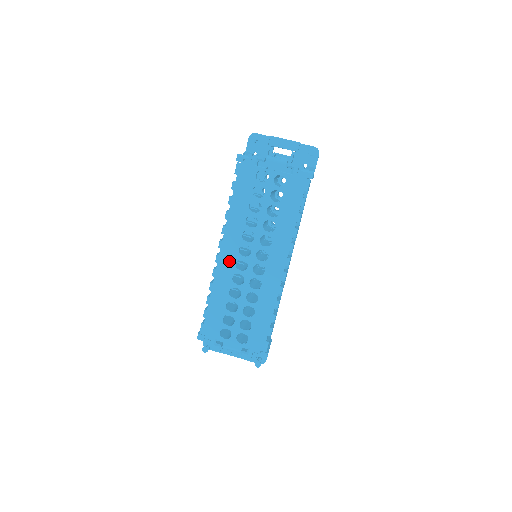
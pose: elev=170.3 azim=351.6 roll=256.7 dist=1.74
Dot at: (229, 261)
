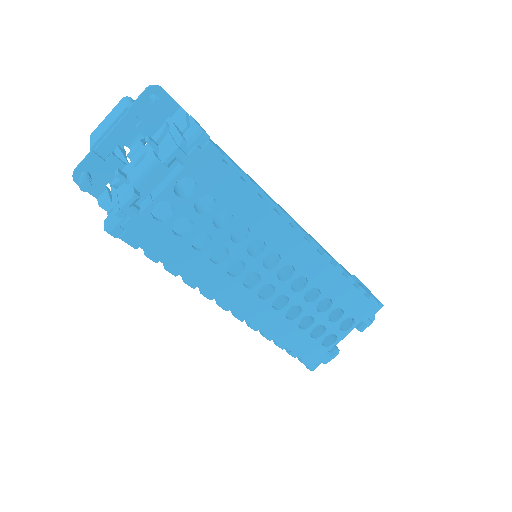
Dot at: (251, 305)
